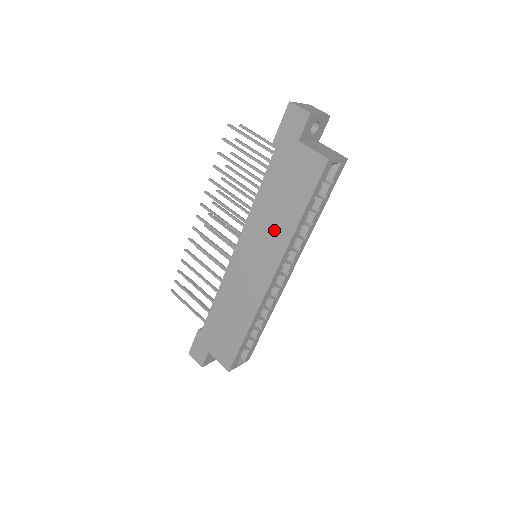
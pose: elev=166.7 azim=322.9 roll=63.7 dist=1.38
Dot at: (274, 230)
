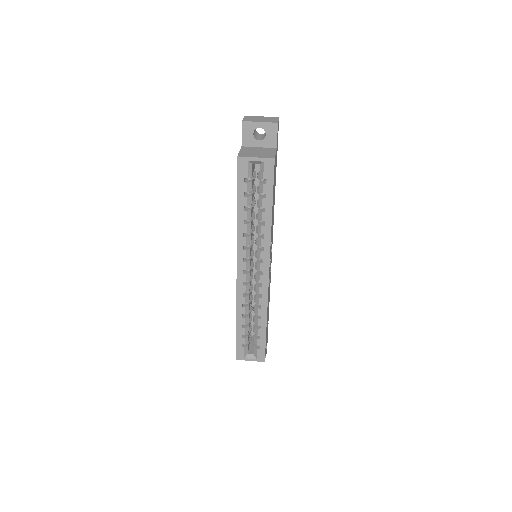
Dot at: occluded
